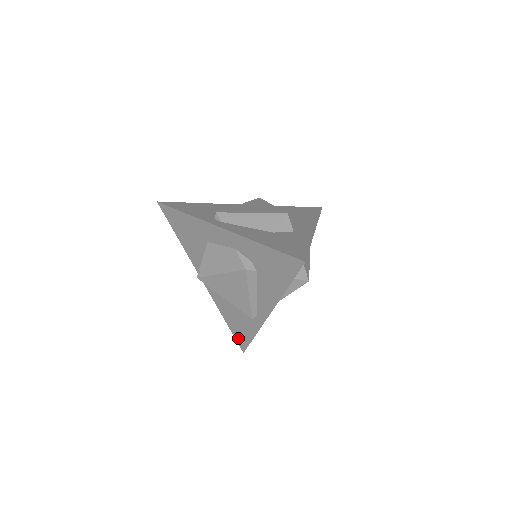
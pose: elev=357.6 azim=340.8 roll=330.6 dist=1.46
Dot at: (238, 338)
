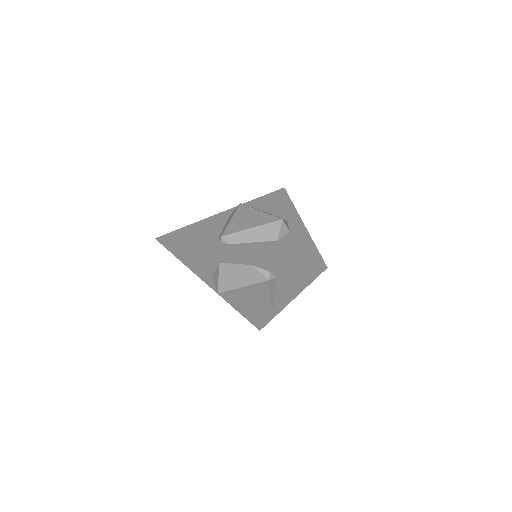
Dot at: (254, 322)
